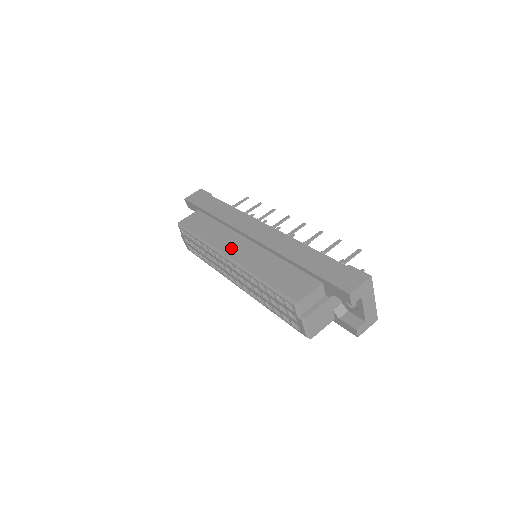
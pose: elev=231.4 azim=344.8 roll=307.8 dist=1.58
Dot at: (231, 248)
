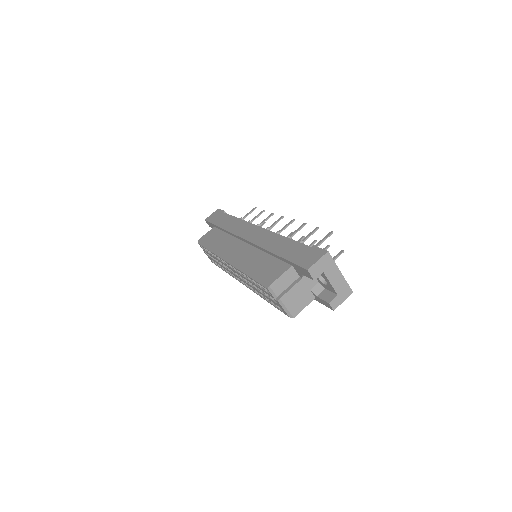
Dot at: (231, 252)
